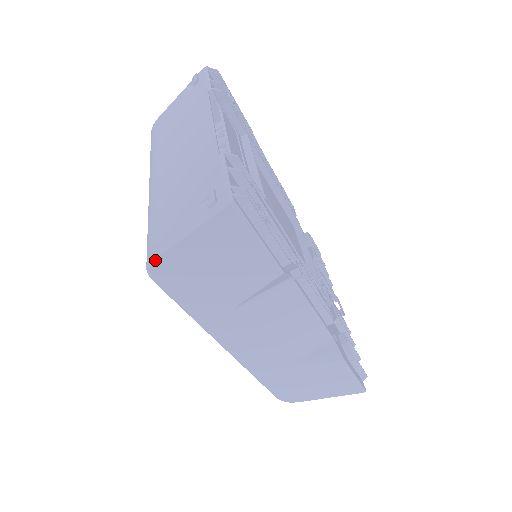
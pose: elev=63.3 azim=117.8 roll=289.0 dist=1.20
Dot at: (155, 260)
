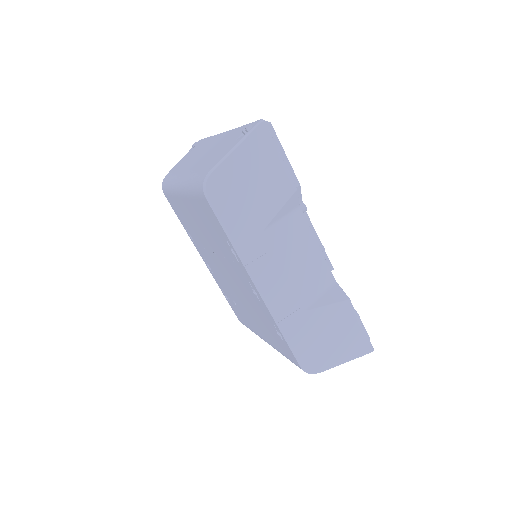
Dot at: (211, 174)
